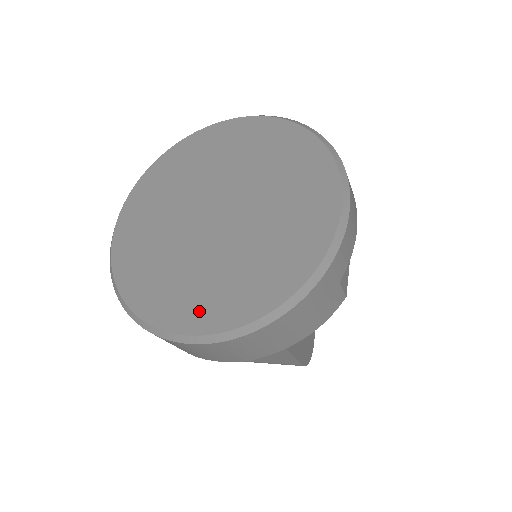
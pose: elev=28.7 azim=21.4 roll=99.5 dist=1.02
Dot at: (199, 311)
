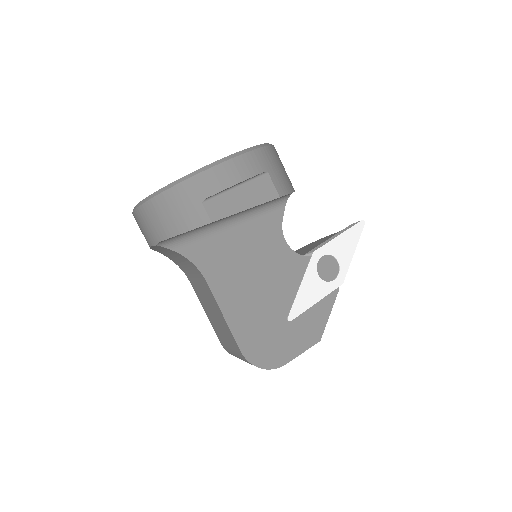
Dot at: occluded
